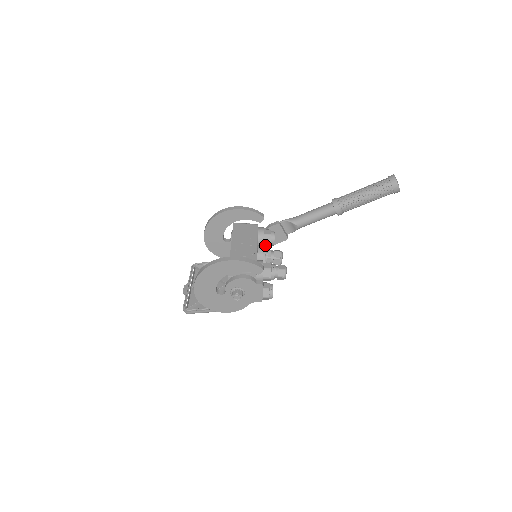
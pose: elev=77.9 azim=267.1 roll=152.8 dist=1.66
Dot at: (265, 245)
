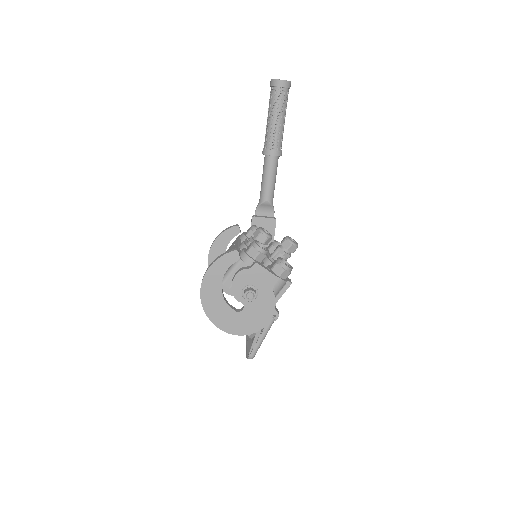
Dot at: occluded
